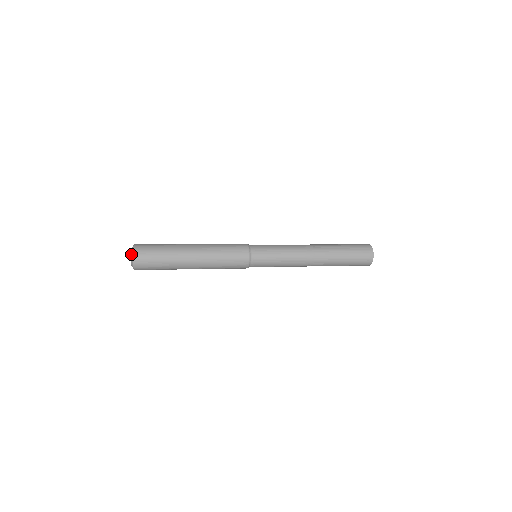
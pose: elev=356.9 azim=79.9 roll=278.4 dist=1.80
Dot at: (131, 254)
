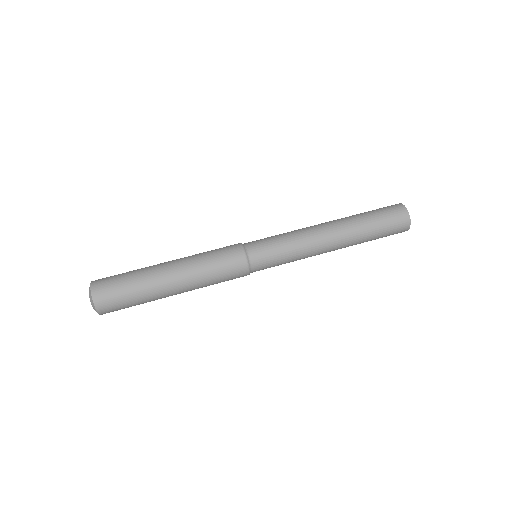
Dot at: (93, 307)
